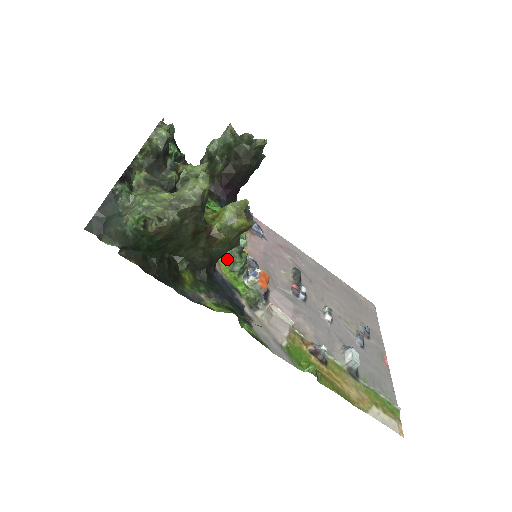
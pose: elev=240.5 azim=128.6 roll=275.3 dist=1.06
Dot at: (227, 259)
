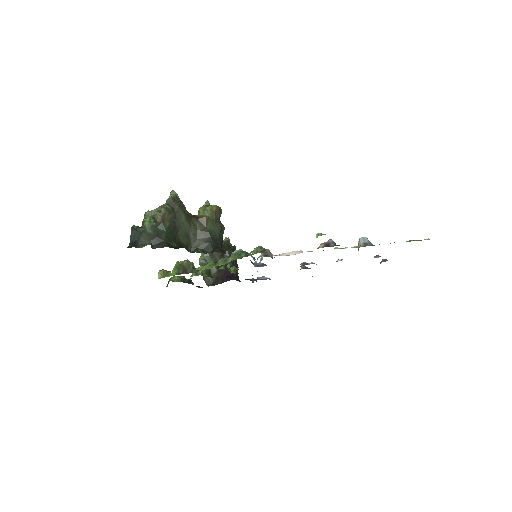
Dot at: (235, 258)
